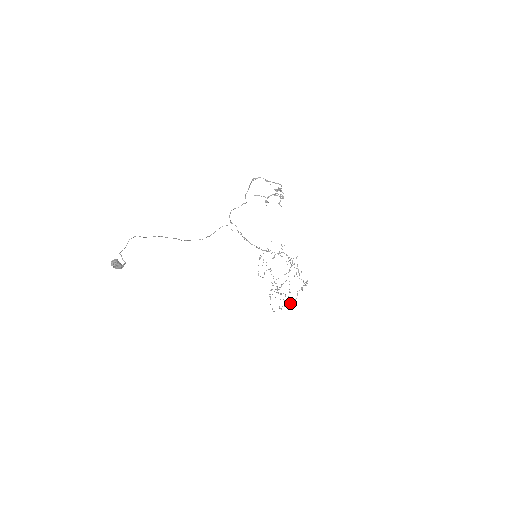
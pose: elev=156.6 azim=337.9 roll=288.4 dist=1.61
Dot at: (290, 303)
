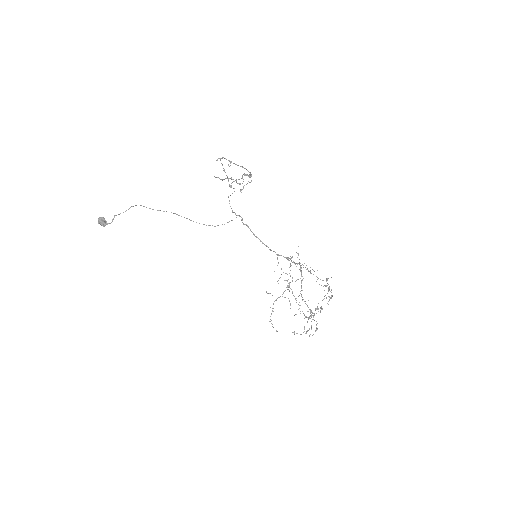
Dot at: occluded
